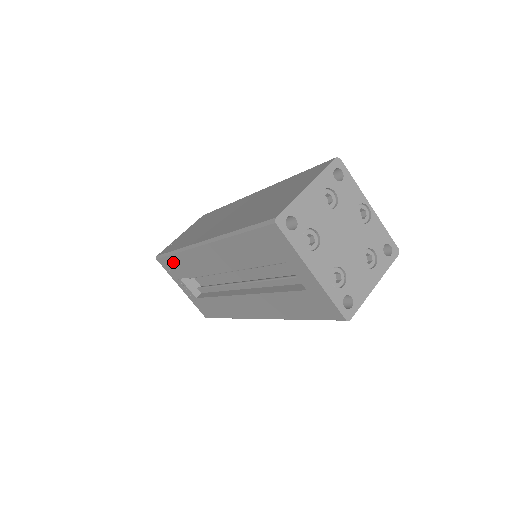
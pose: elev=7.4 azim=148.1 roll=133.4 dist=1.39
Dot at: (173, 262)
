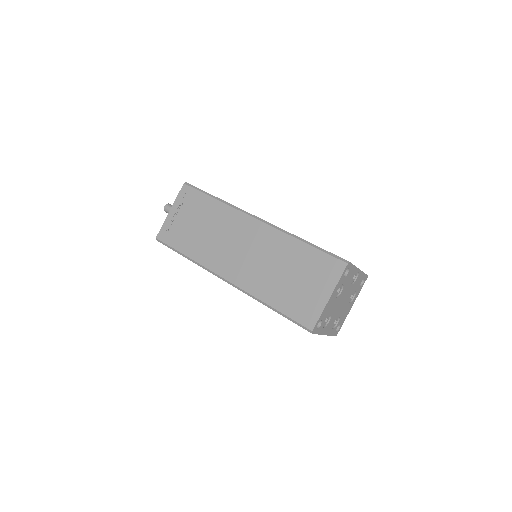
Dot at: occluded
